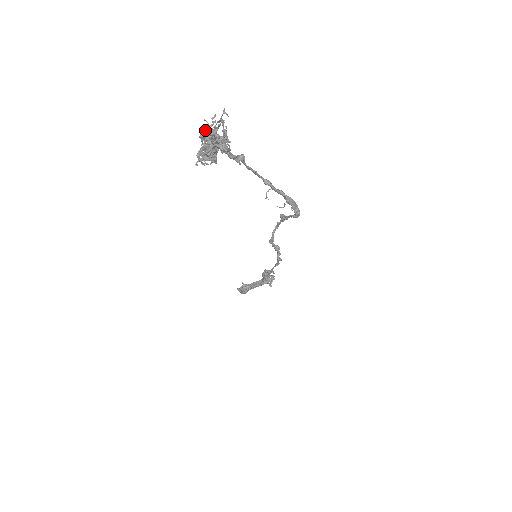
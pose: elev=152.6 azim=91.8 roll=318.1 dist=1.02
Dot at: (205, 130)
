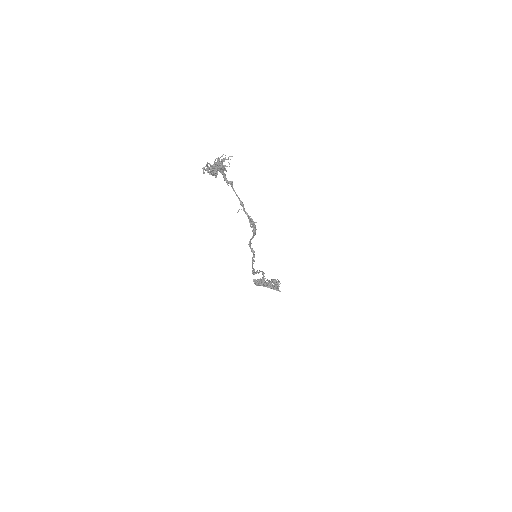
Dot at: (223, 160)
